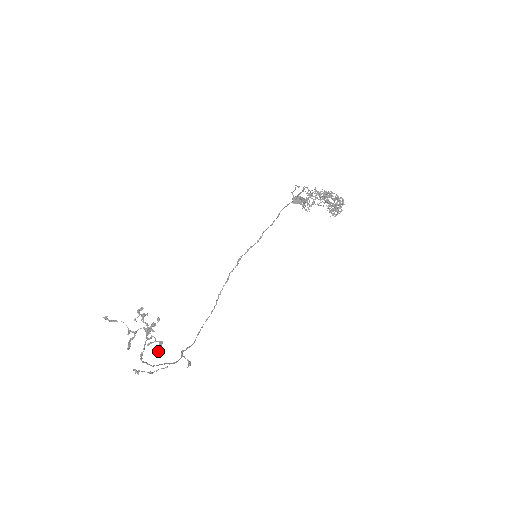
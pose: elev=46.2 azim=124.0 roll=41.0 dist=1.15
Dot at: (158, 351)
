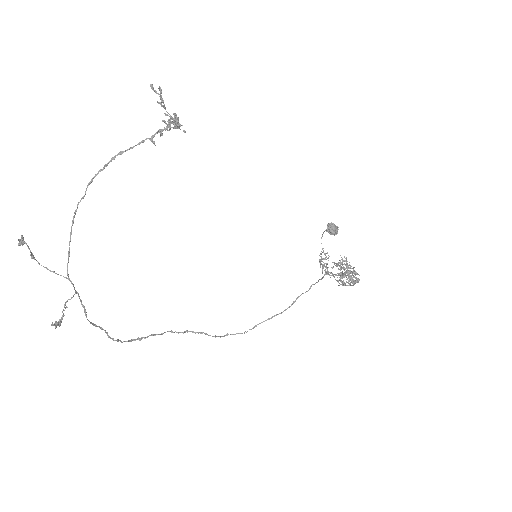
Dot at: (174, 120)
